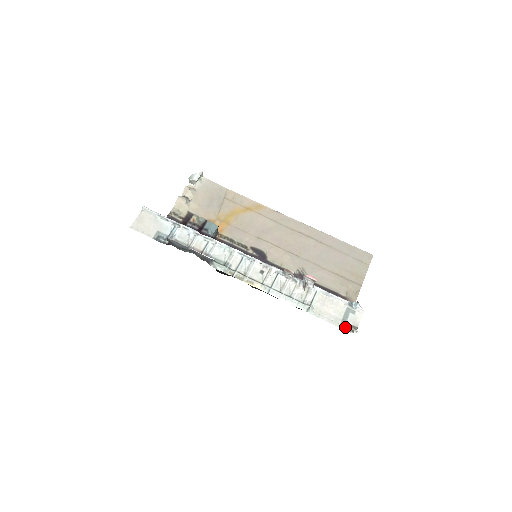
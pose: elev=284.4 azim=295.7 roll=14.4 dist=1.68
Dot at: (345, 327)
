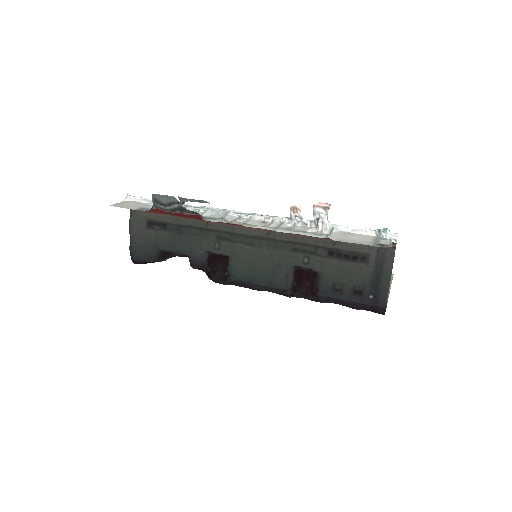
Dot at: (379, 246)
